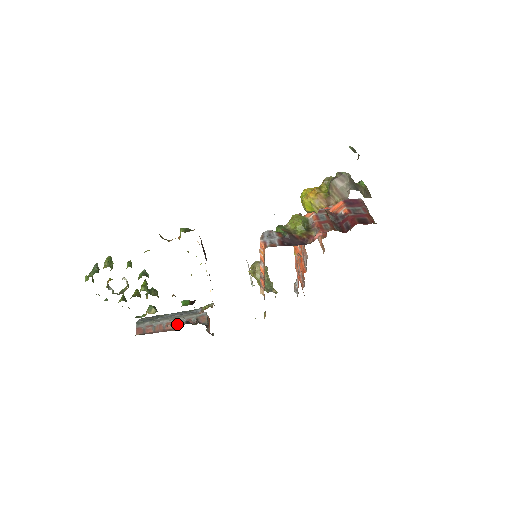
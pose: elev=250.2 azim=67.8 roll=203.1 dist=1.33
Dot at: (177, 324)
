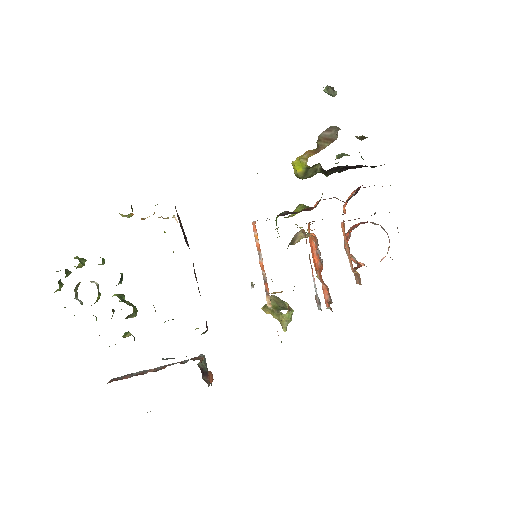
Dot at: (162, 367)
